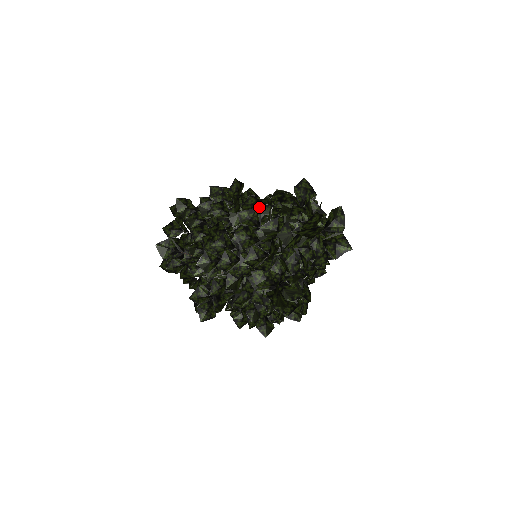
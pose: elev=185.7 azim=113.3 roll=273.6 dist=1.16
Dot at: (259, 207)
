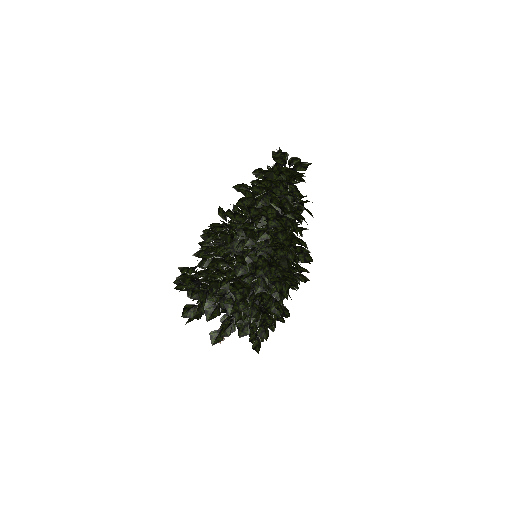
Dot at: occluded
